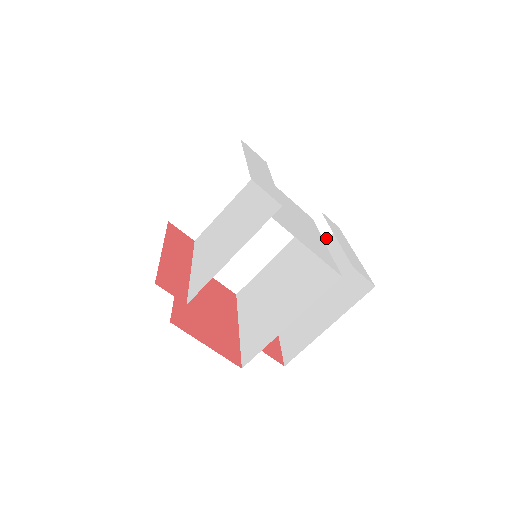
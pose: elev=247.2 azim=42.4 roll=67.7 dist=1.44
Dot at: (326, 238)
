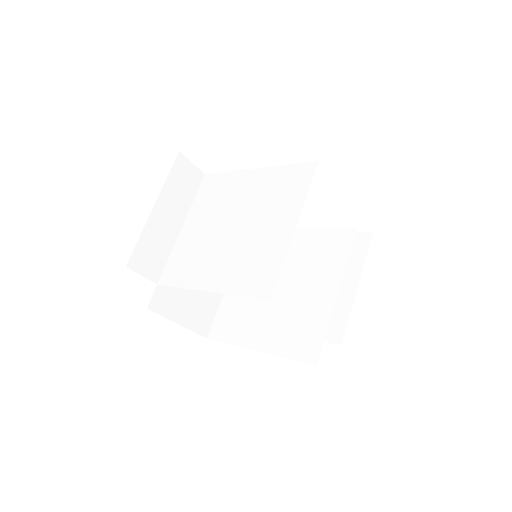
Dot at: occluded
